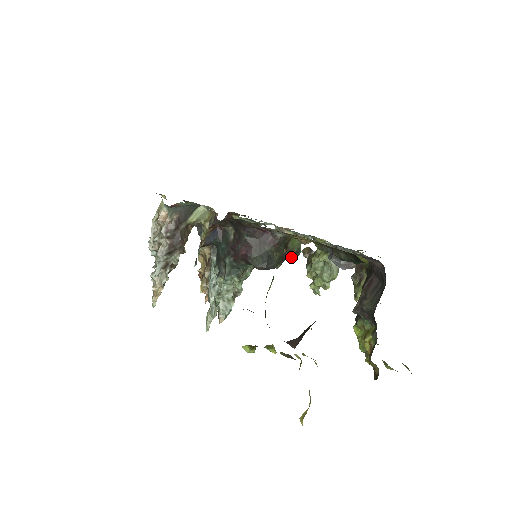
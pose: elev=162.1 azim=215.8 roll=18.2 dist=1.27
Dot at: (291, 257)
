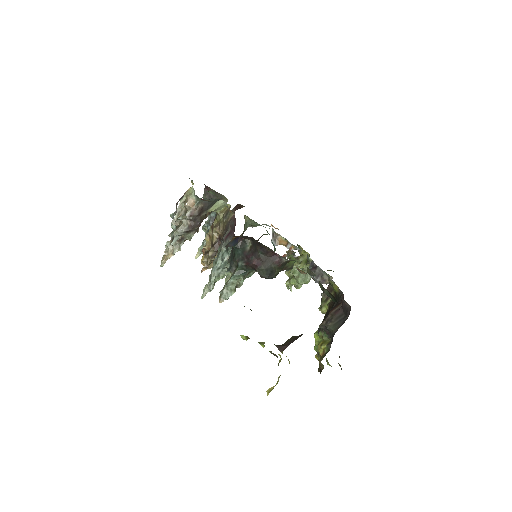
Dot at: occluded
